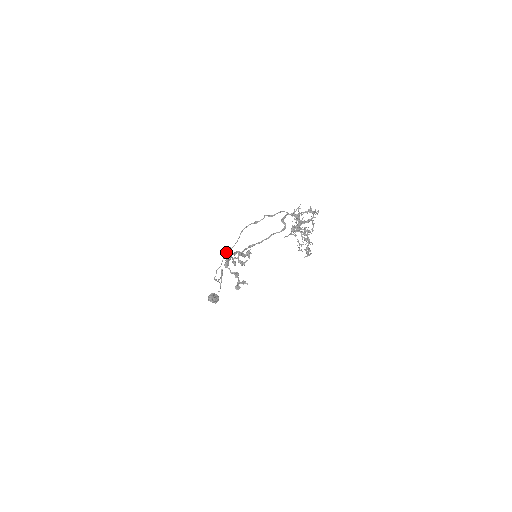
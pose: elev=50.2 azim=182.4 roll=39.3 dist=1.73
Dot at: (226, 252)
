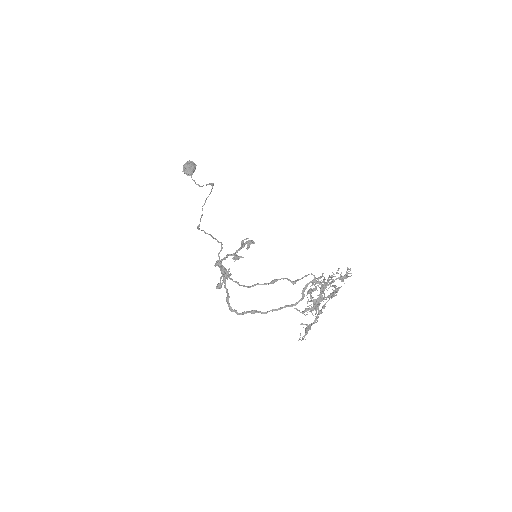
Dot at: (223, 269)
